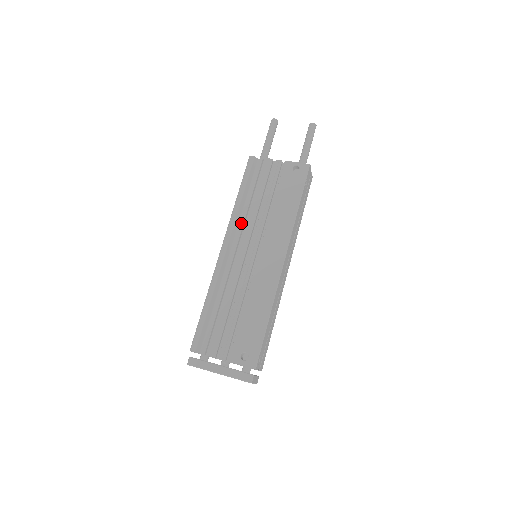
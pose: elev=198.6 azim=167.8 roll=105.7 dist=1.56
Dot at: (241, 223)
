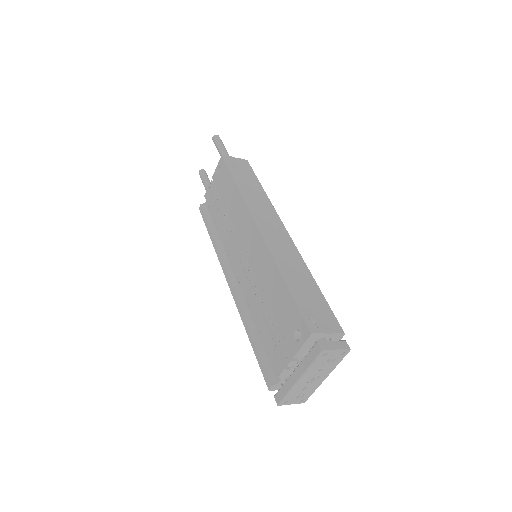
Dot at: (226, 251)
